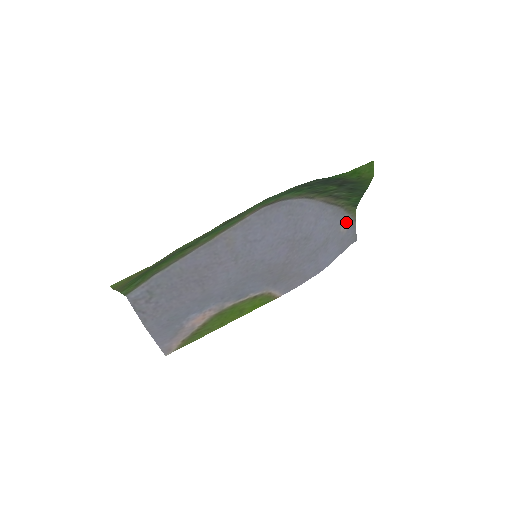
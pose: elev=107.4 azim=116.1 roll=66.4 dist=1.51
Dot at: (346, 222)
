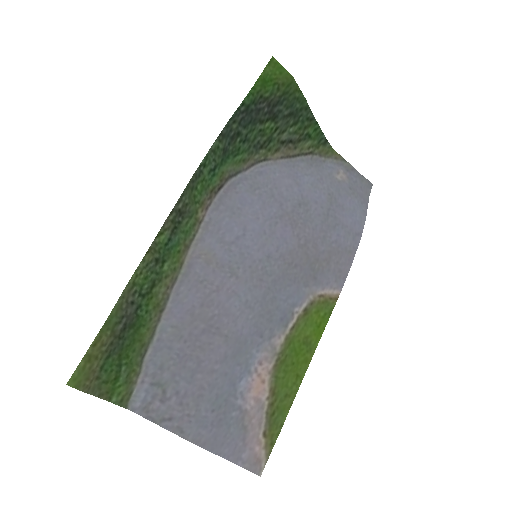
Dot at: (336, 169)
